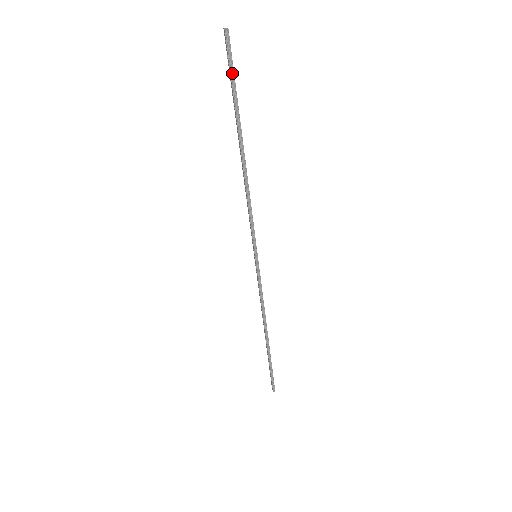
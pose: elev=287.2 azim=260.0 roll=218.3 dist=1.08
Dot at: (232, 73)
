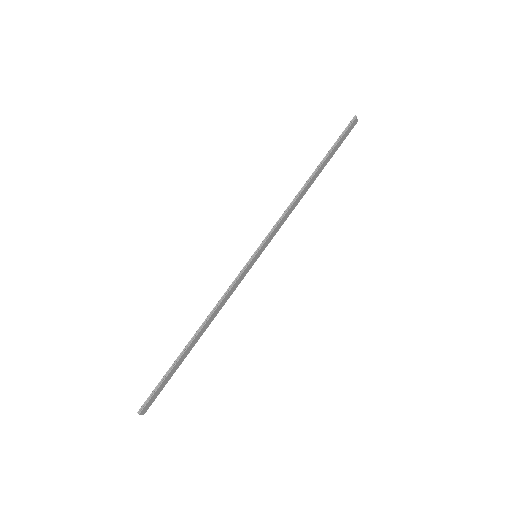
Dot at: (342, 135)
